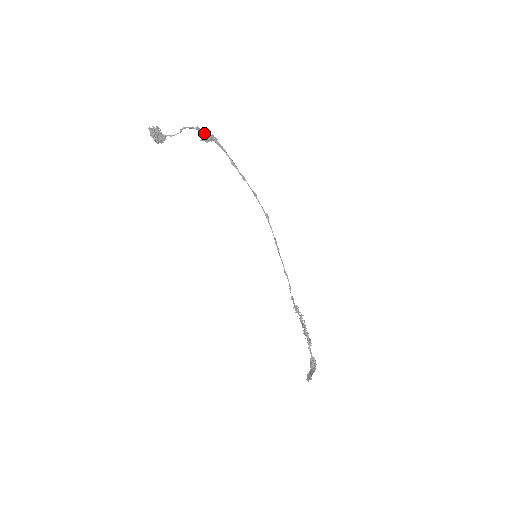
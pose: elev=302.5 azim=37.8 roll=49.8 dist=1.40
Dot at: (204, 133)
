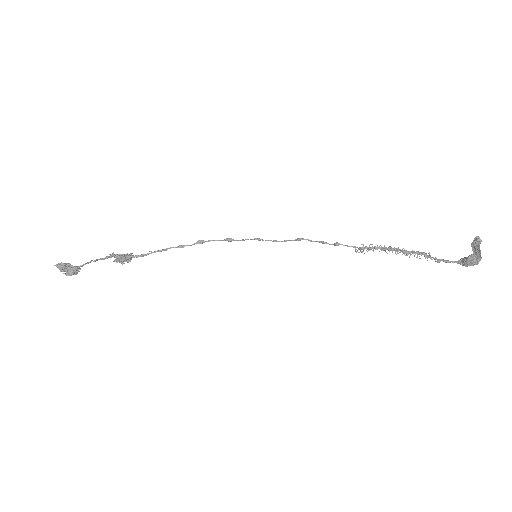
Dot at: (117, 255)
